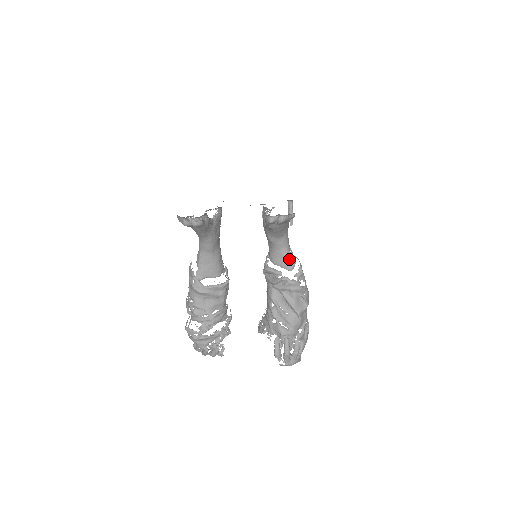
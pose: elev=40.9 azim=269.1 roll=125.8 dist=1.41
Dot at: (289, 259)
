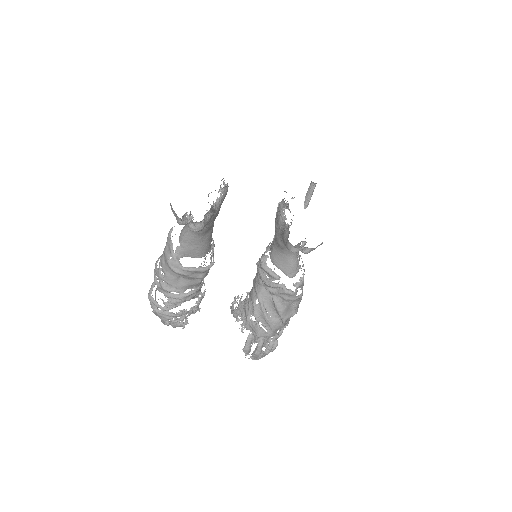
Dot at: (294, 266)
